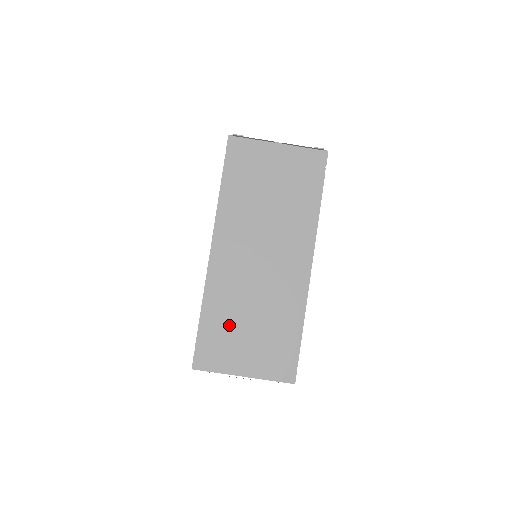
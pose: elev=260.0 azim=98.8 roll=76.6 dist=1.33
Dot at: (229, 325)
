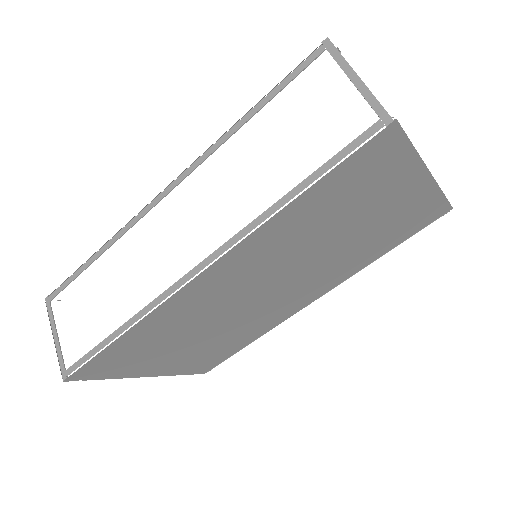
Dot at: occluded
